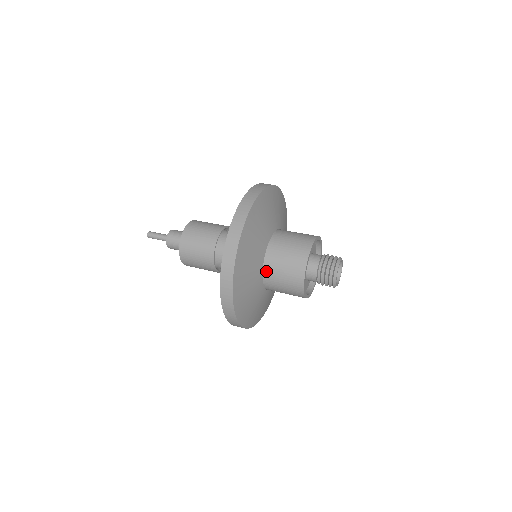
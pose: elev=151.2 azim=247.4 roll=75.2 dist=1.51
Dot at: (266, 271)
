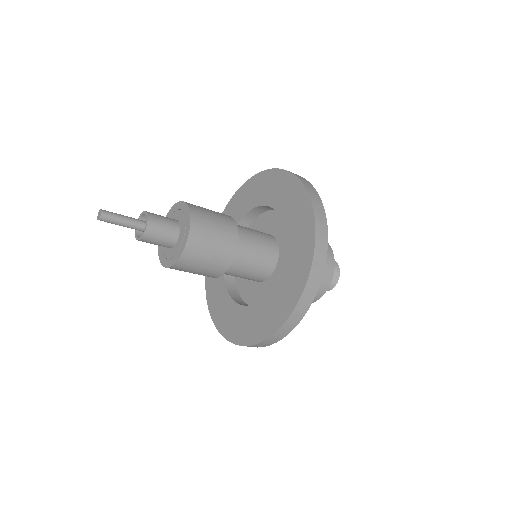
Dot at: occluded
